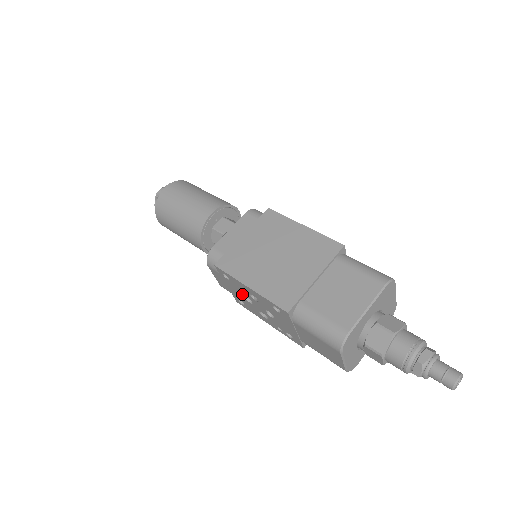
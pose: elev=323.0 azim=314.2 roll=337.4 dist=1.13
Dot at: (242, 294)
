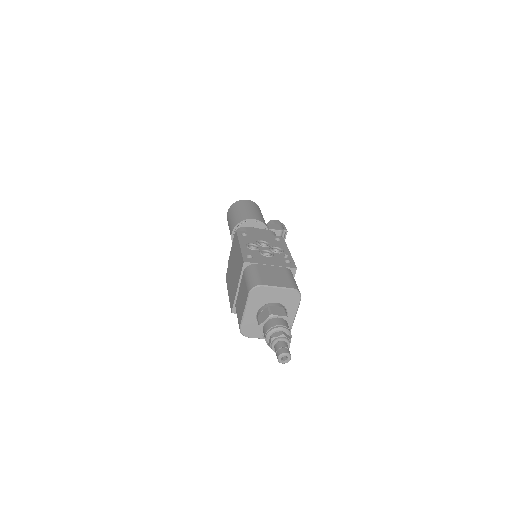
Dot at: occluded
